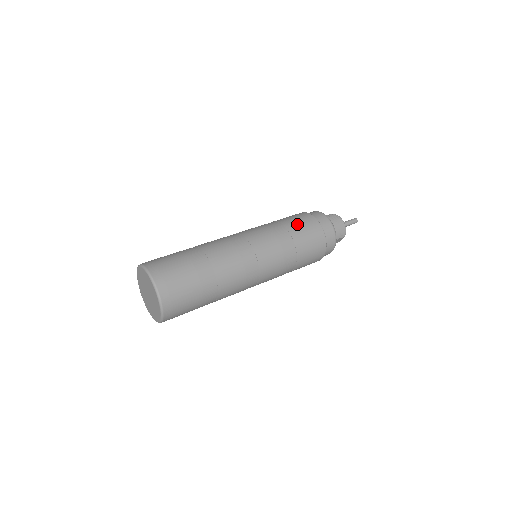
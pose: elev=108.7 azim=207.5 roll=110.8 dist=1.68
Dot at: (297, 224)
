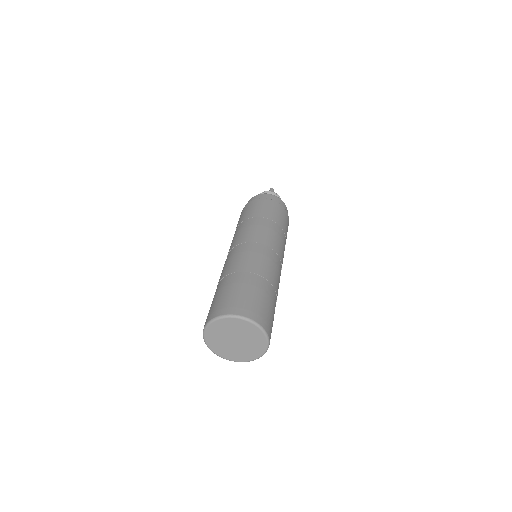
Dot at: (253, 210)
